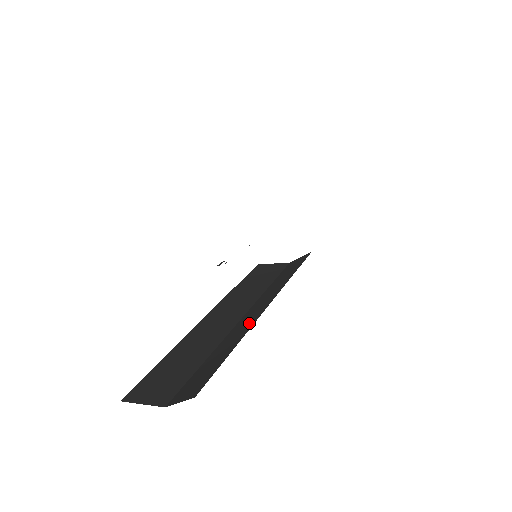
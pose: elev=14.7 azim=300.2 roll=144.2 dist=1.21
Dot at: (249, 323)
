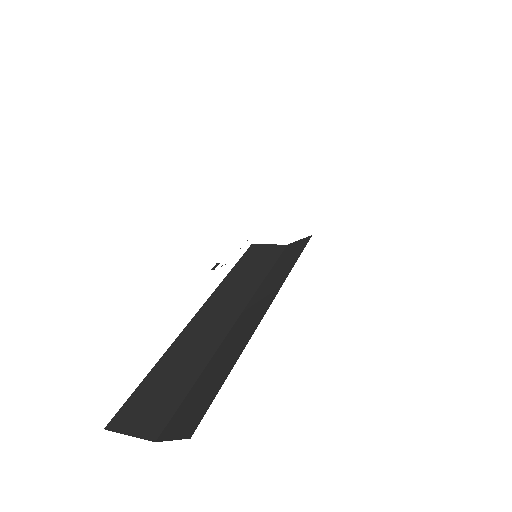
Dot at: (247, 331)
